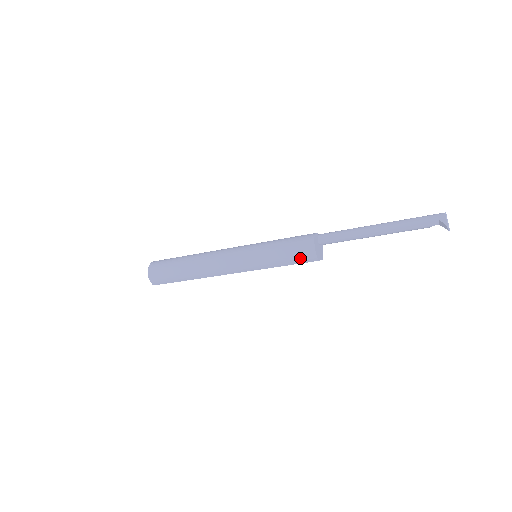
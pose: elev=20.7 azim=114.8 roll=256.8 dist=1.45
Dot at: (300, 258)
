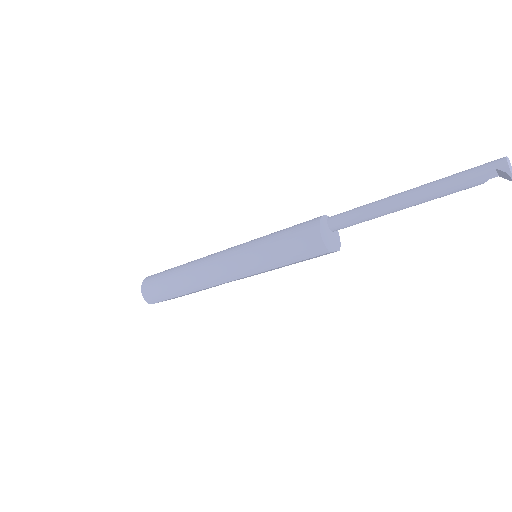
Dot at: (304, 251)
